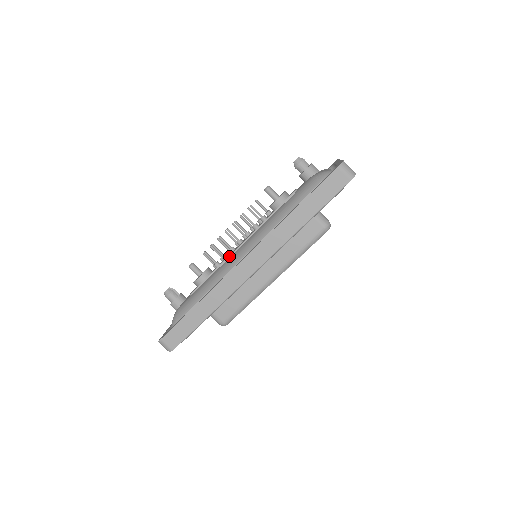
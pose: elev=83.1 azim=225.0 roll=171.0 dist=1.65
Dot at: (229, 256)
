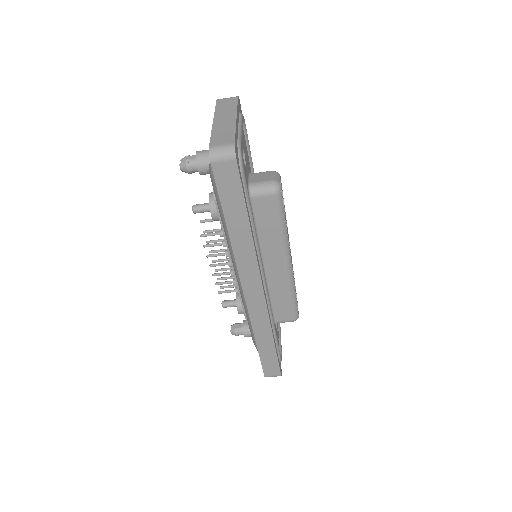
Dot at: (236, 283)
